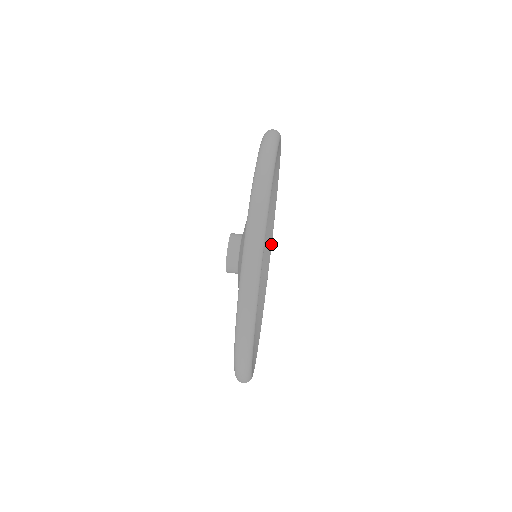
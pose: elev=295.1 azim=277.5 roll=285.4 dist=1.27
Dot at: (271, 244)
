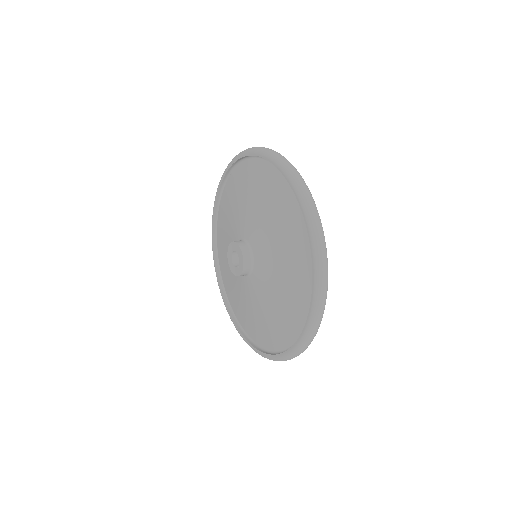
Dot at: occluded
